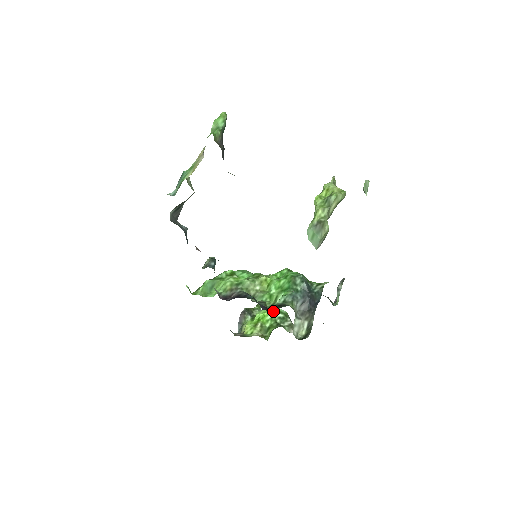
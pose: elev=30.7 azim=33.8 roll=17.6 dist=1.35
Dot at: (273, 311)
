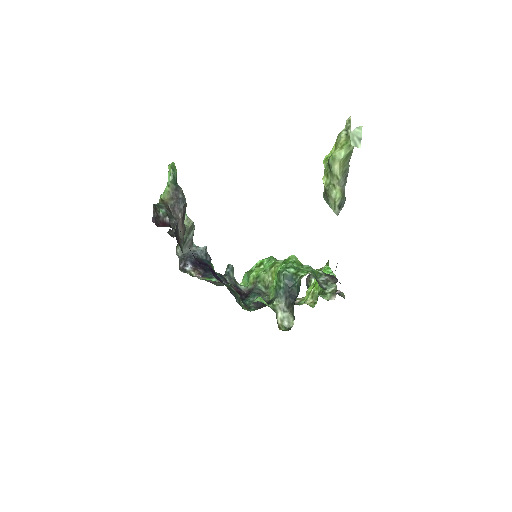
Dot at: occluded
